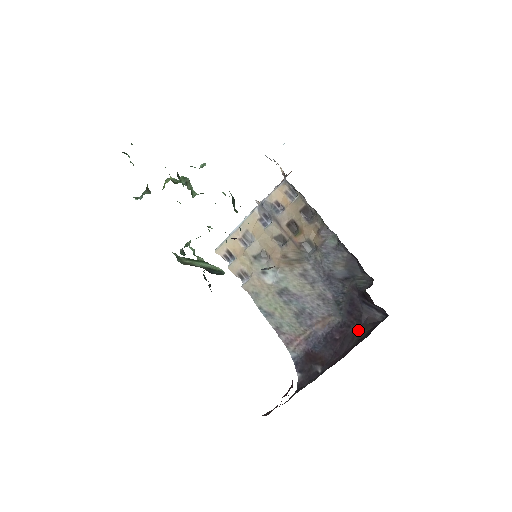
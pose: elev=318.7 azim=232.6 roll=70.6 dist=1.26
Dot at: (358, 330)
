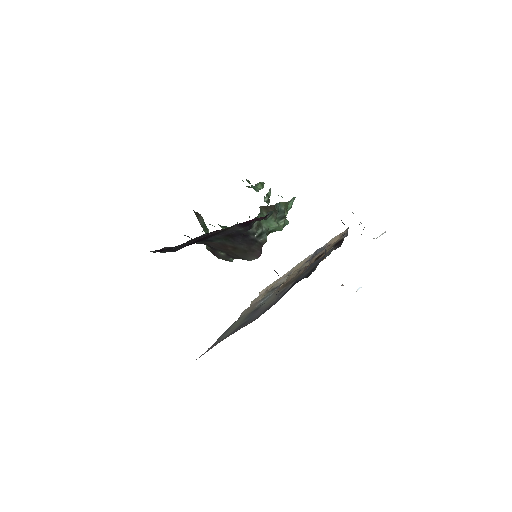
Dot at: occluded
